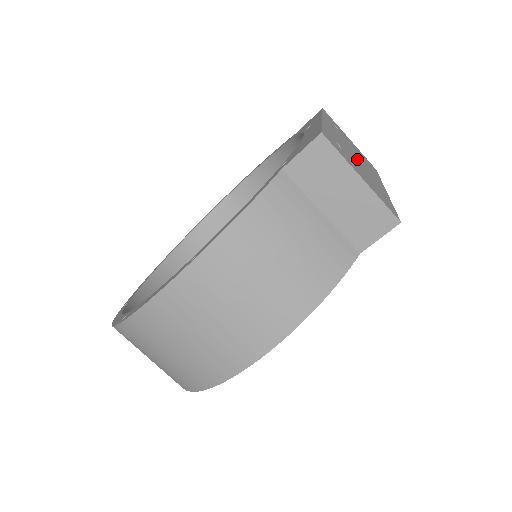
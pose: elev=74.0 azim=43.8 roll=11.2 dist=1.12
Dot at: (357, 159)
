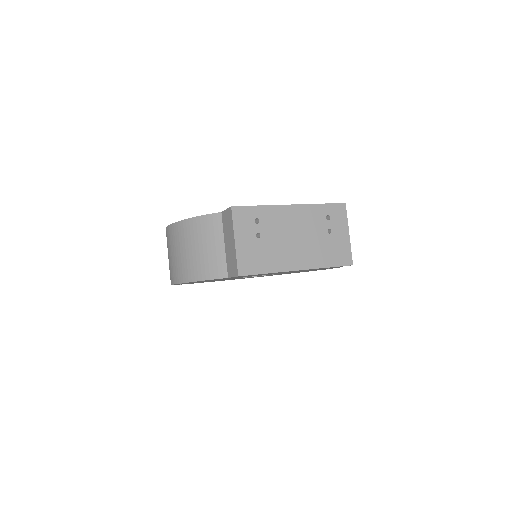
Dot at: (289, 239)
